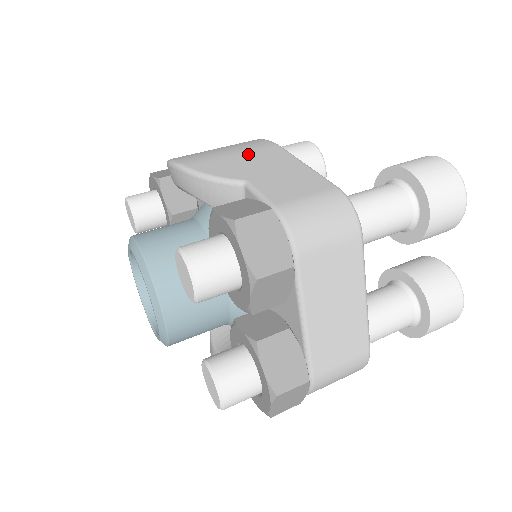
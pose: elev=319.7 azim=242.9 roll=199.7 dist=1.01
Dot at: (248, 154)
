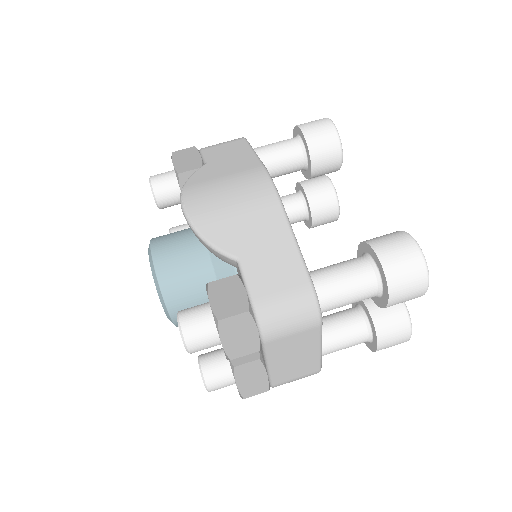
Dot at: (249, 213)
